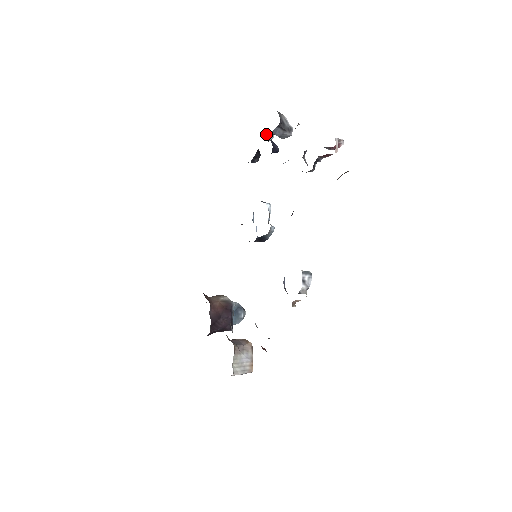
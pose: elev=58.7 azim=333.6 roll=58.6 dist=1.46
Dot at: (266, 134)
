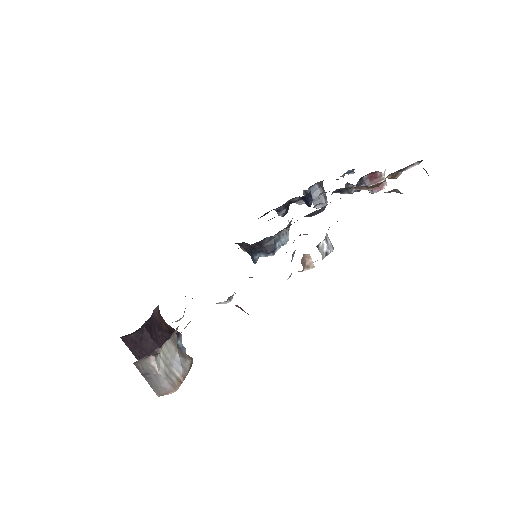
Dot at: (304, 191)
